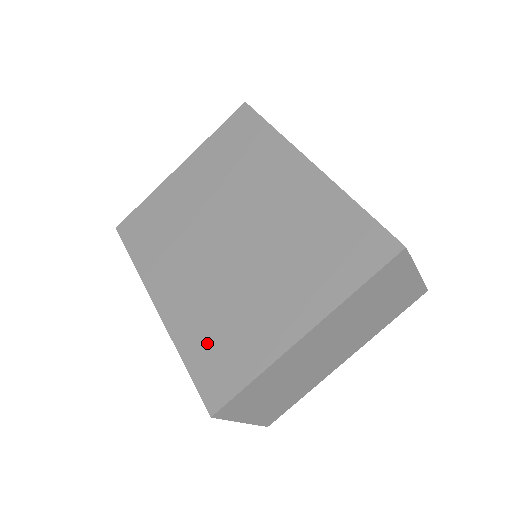
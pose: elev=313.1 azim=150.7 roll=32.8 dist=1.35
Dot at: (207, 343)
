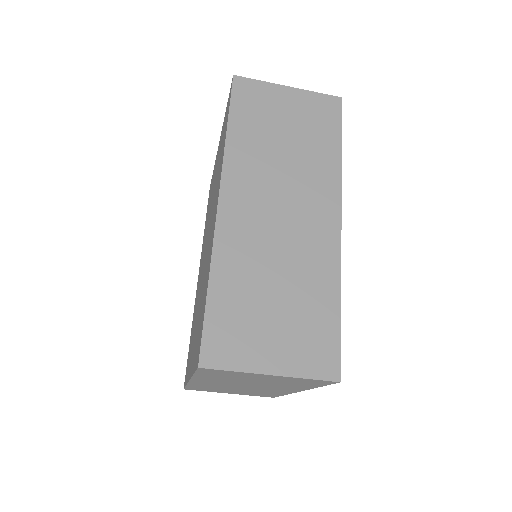
Dot at: (191, 335)
